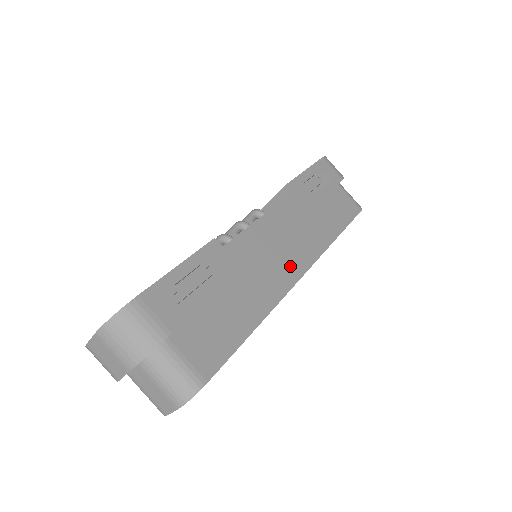
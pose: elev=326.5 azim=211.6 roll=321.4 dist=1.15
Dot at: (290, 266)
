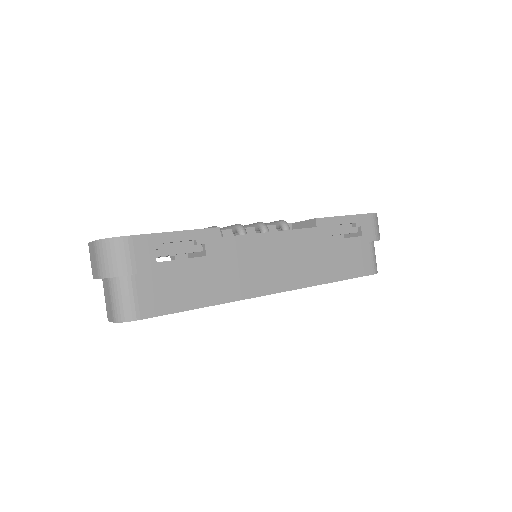
Dot at: (269, 281)
